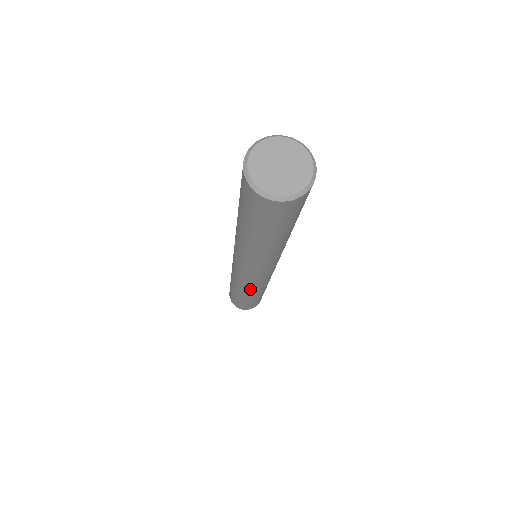
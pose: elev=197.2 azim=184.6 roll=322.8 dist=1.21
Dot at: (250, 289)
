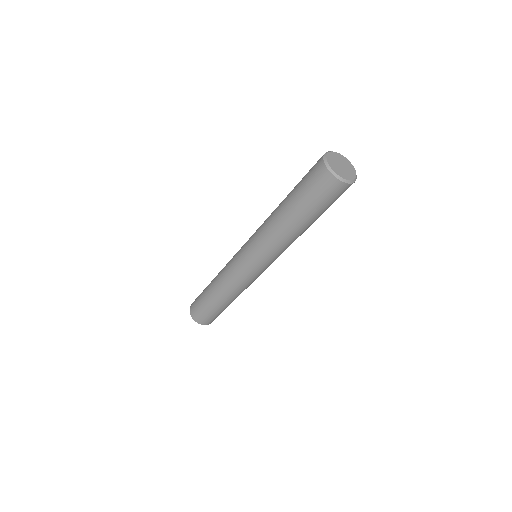
Dot at: (239, 288)
